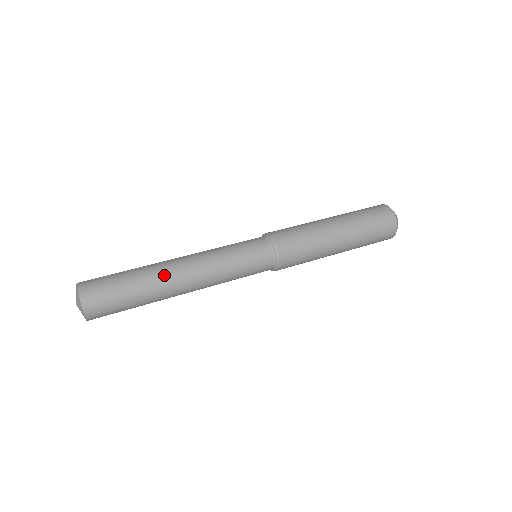
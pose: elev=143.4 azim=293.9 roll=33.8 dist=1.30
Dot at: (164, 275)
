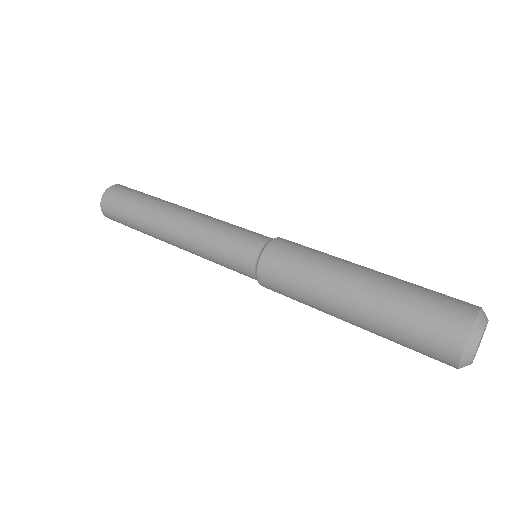
Dot at: (167, 205)
